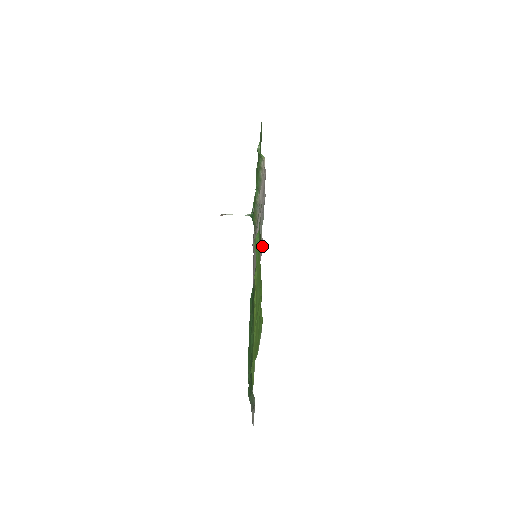
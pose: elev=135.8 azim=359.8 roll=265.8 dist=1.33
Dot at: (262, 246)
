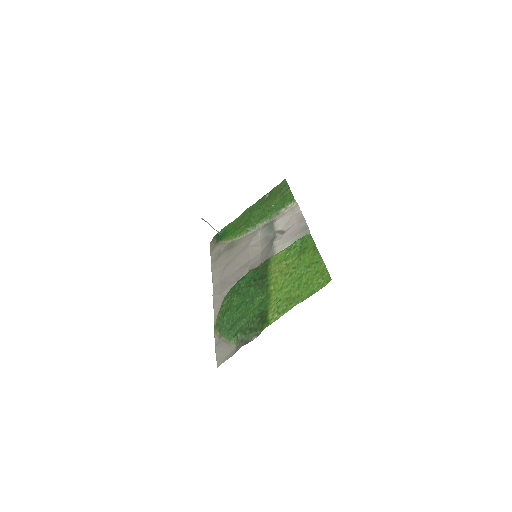
Dot at: (260, 253)
